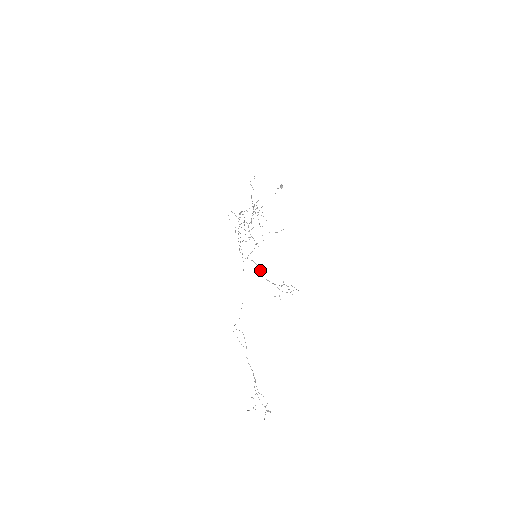
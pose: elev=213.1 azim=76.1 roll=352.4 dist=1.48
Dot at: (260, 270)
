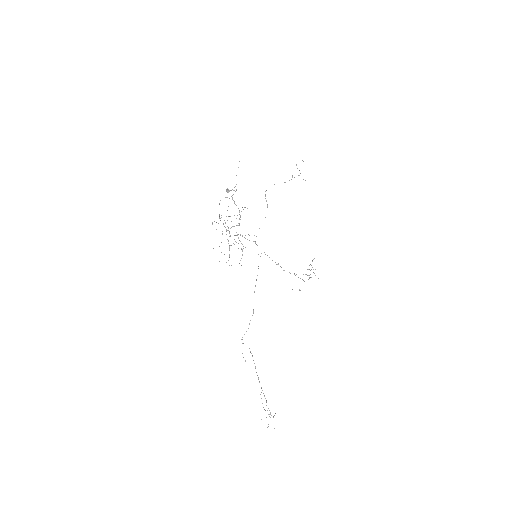
Dot at: occluded
